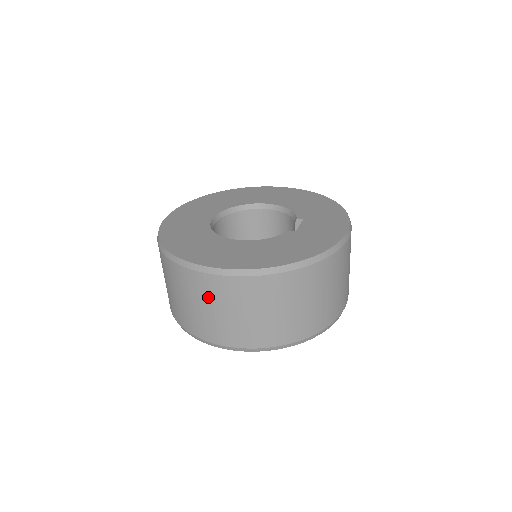
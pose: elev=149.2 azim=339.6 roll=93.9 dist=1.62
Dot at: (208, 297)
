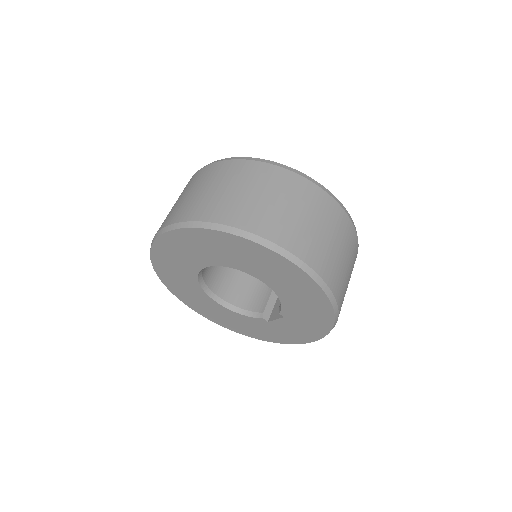
Dot at: (315, 209)
